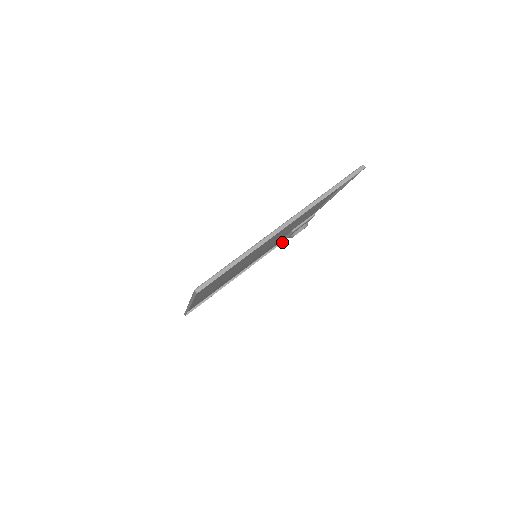
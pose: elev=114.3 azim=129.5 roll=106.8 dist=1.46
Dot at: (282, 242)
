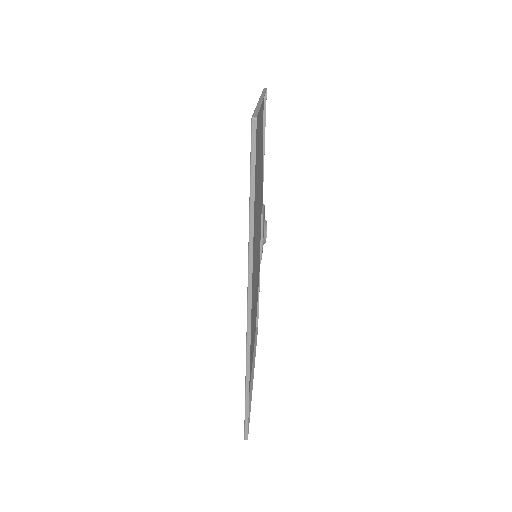
Dot at: (257, 328)
